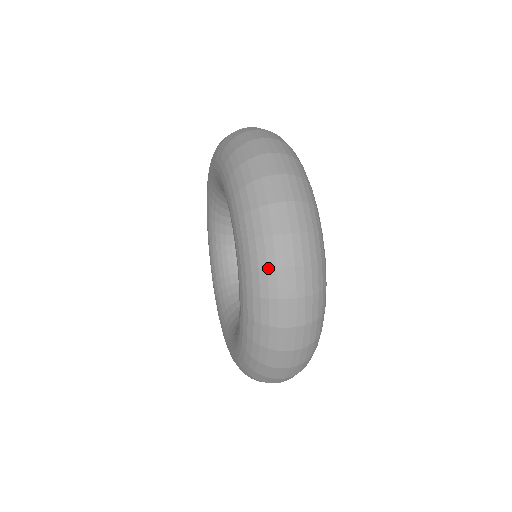
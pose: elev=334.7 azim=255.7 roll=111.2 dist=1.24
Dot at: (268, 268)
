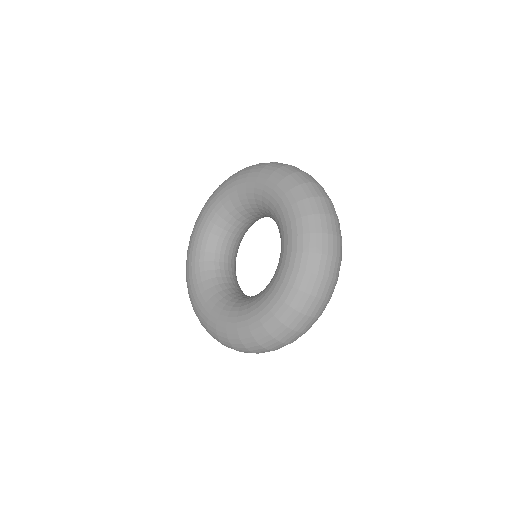
Dot at: (318, 275)
